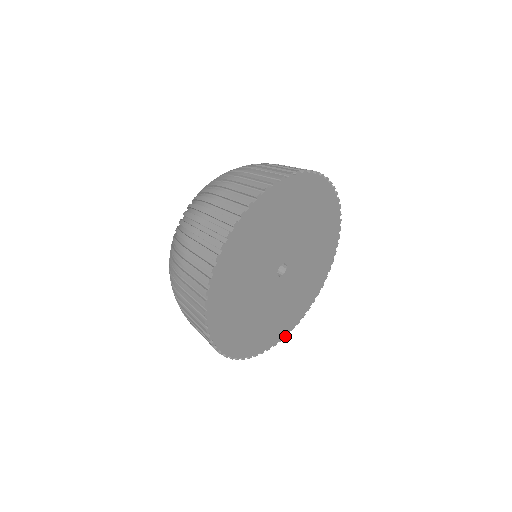
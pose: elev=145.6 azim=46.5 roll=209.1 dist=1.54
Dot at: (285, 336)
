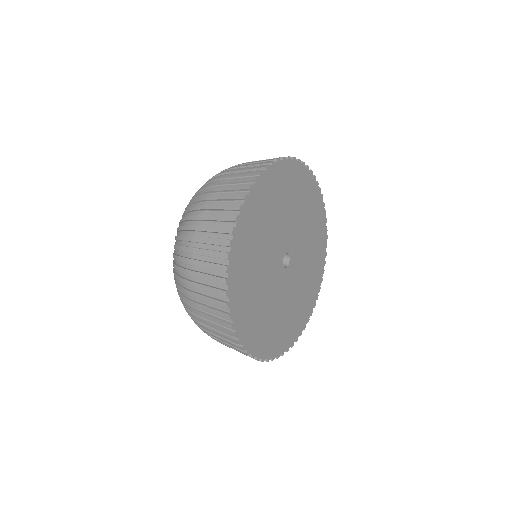
Dot at: (281, 355)
